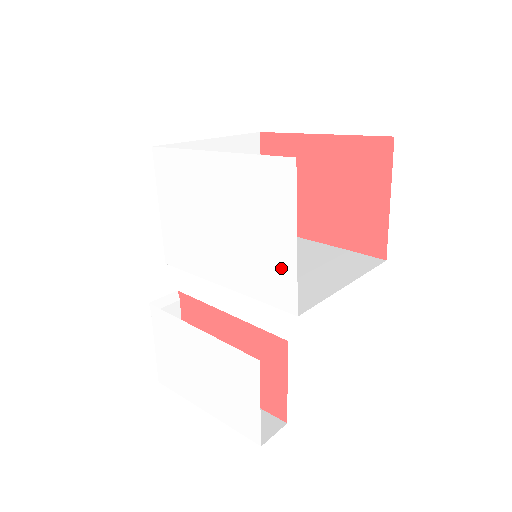
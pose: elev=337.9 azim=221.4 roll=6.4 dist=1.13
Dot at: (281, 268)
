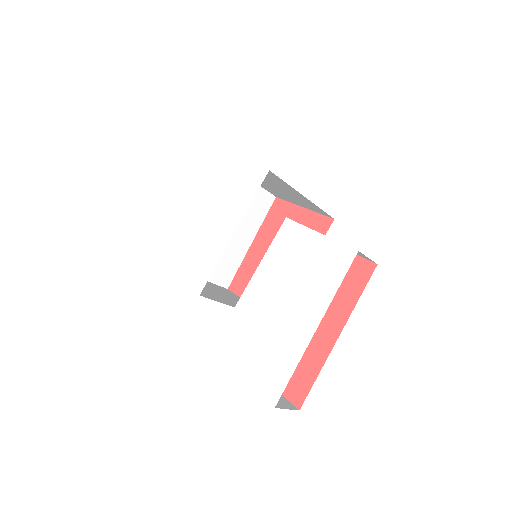
Dot at: (243, 175)
